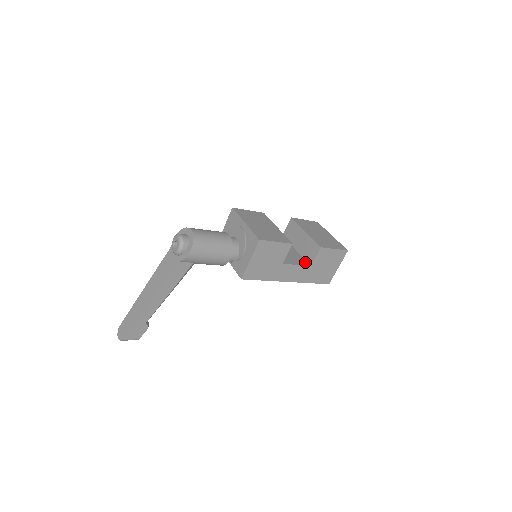
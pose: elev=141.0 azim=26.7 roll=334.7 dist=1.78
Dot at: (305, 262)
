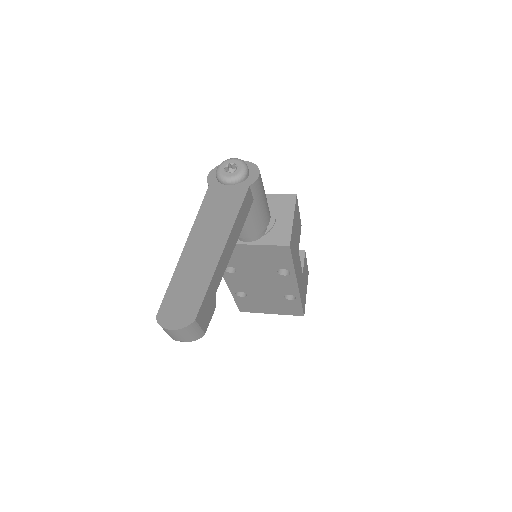
Dot at: occluded
